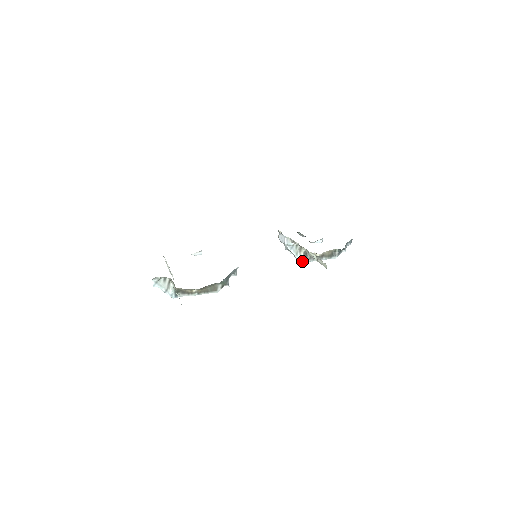
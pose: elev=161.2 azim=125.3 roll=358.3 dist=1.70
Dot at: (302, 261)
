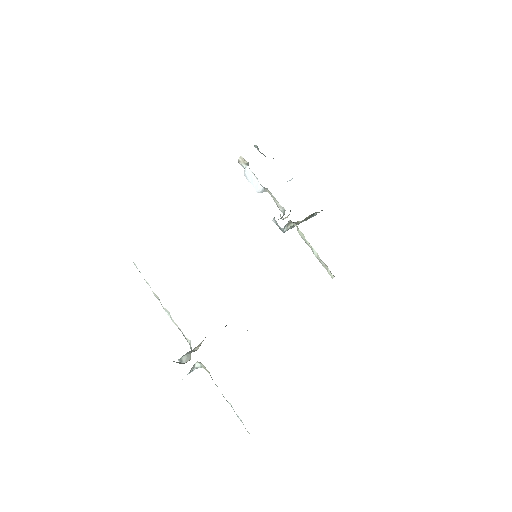
Dot at: occluded
